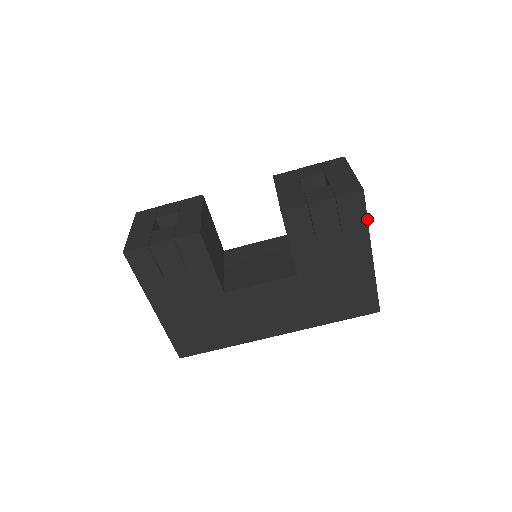
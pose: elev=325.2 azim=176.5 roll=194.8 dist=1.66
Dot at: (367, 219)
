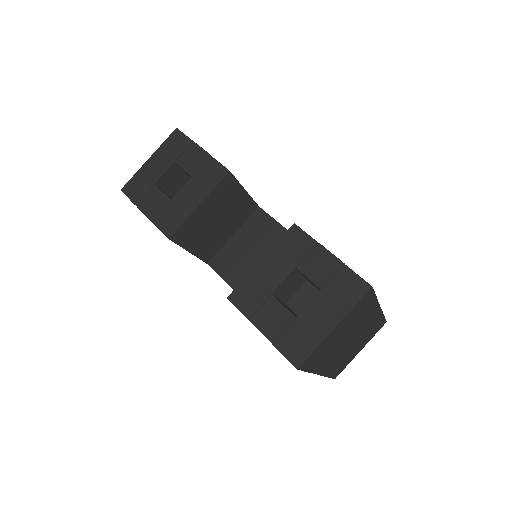
Dot at: (307, 371)
